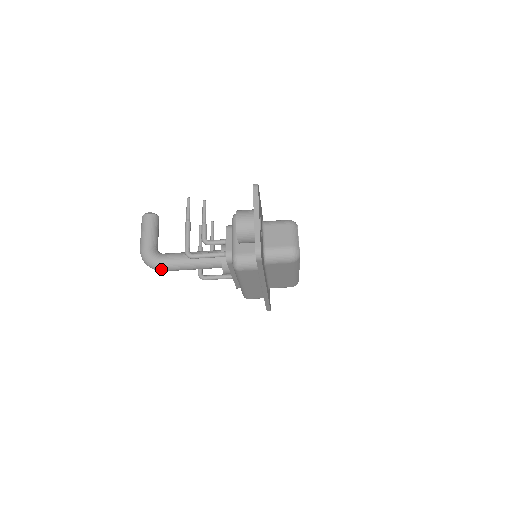
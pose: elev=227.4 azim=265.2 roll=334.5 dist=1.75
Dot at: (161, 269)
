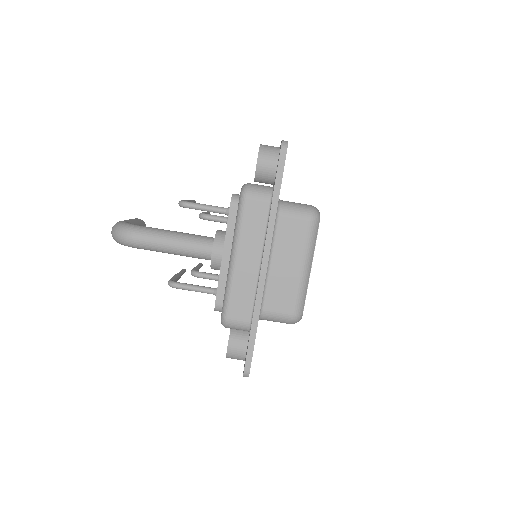
Dot at: (133, 234)
